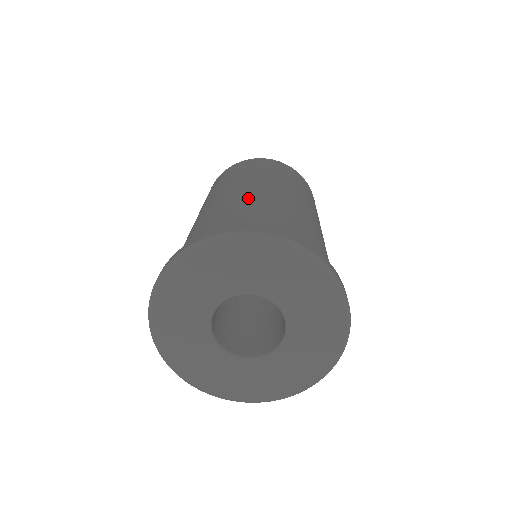
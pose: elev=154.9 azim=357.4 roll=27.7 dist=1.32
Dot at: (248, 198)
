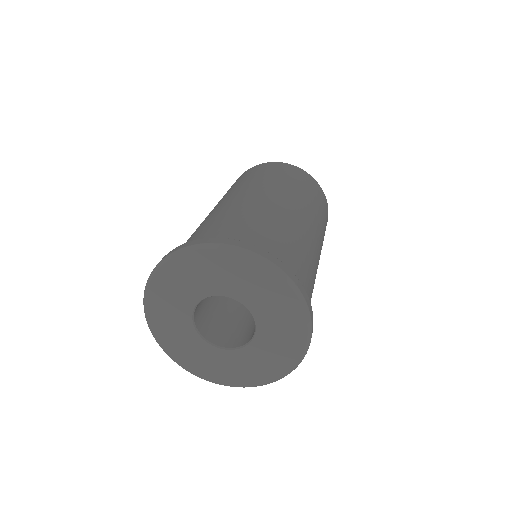
Dot at: (248, 207)
